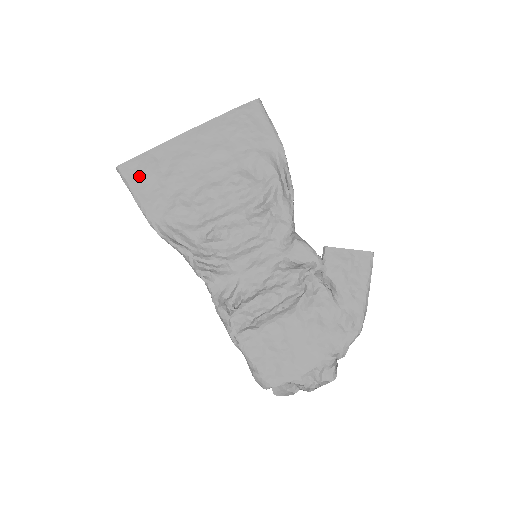
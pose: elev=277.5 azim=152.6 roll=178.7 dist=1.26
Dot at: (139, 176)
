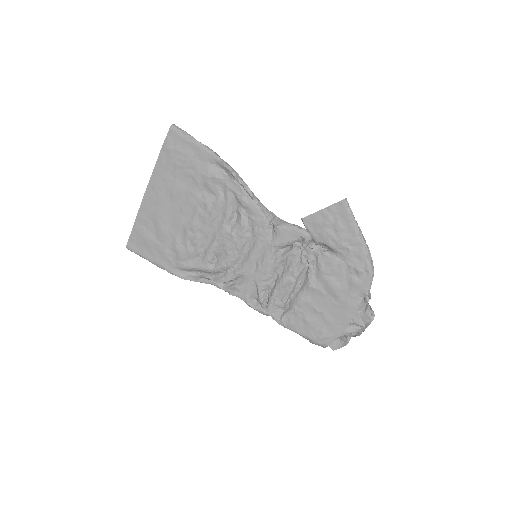
Dot at: (143, 246)
